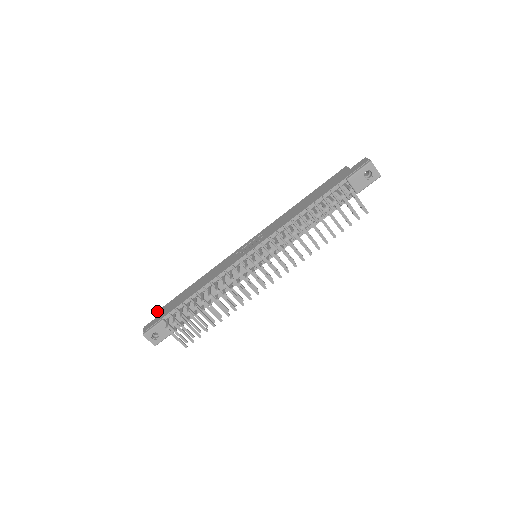
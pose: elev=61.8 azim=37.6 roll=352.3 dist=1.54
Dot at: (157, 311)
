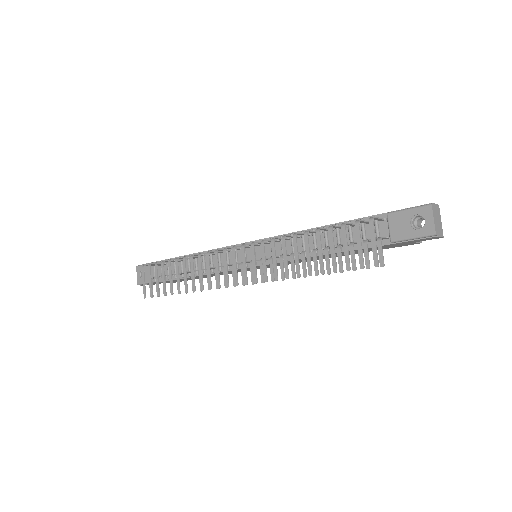
Dot at: occluded
